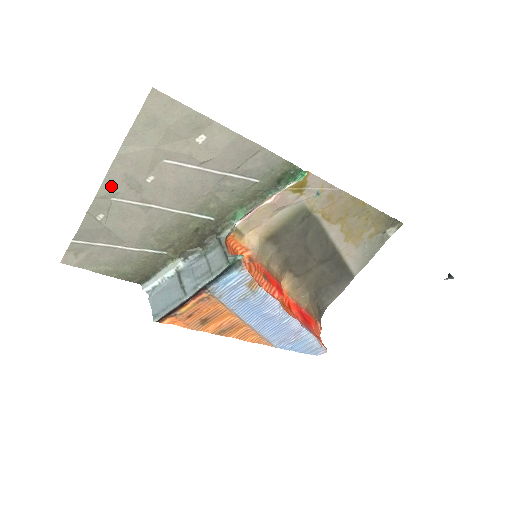
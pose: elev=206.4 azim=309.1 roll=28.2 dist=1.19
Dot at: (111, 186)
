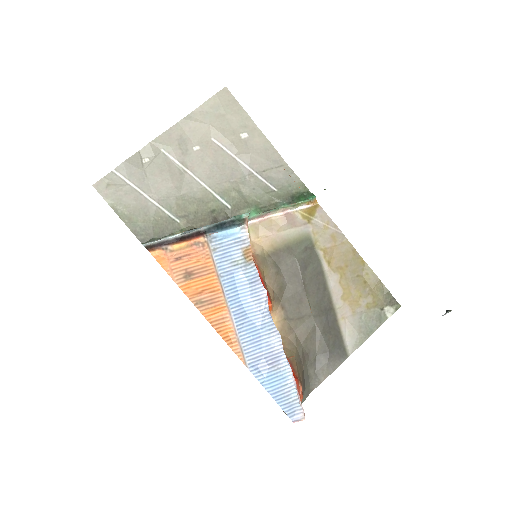
Dot at: (167, 139)
